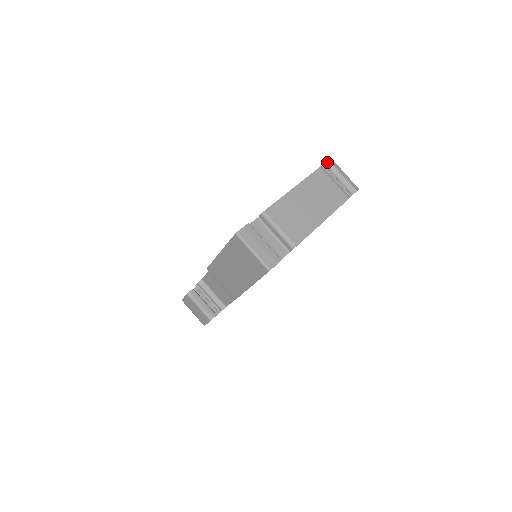
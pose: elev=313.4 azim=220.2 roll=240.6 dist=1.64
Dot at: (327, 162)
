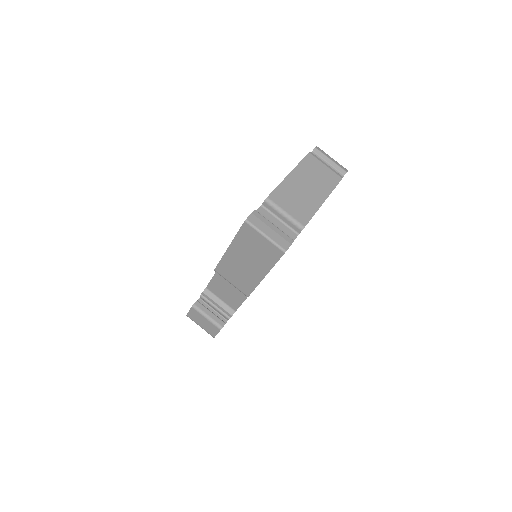
Dot at: (313, 149)
